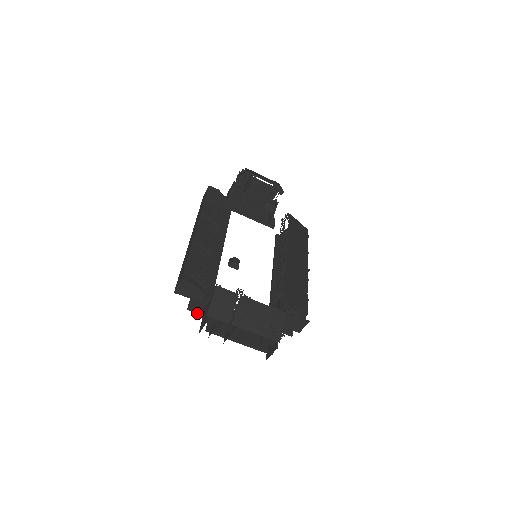
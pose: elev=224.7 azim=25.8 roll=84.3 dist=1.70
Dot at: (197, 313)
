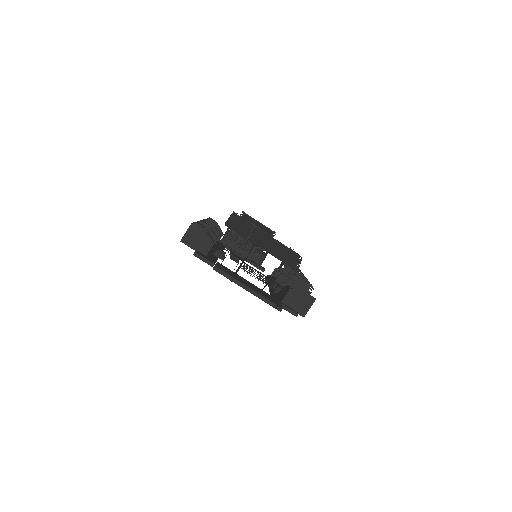
Dot at: (203, 261)
